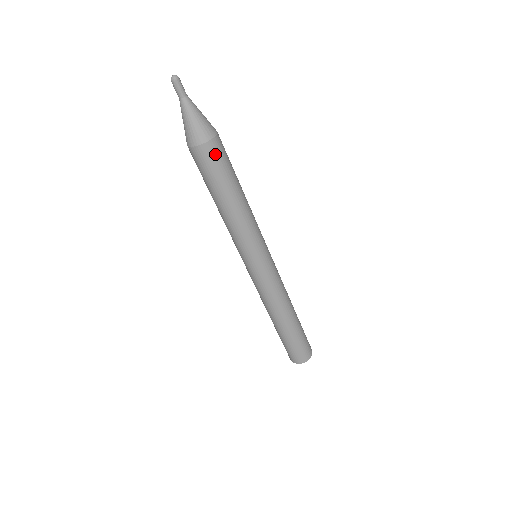
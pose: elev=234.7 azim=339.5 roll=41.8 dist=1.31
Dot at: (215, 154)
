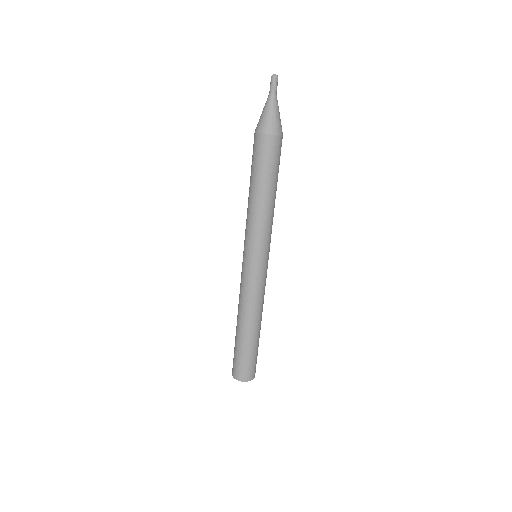
Dot at: occluded
